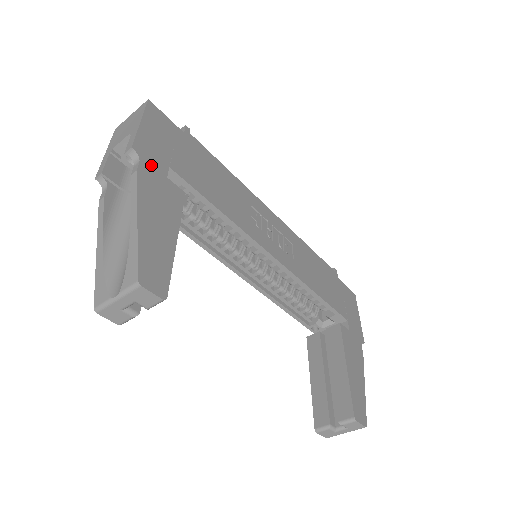
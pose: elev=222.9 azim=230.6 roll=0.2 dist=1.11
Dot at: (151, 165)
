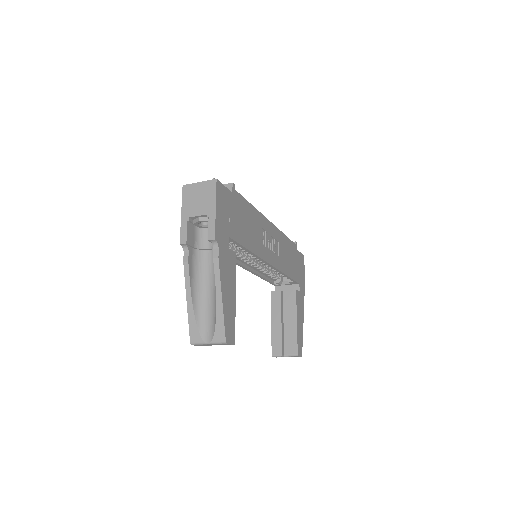
Dot at: (223, 245)
